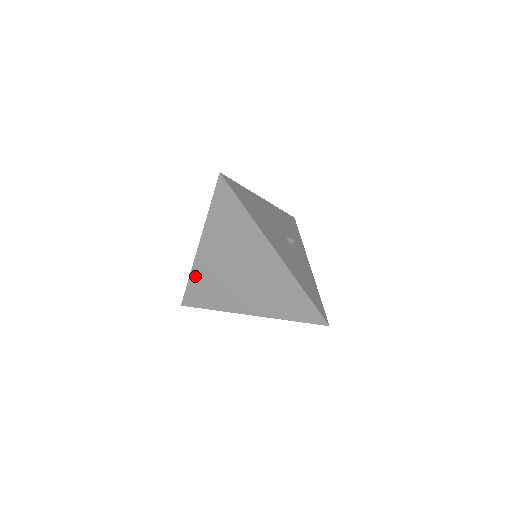
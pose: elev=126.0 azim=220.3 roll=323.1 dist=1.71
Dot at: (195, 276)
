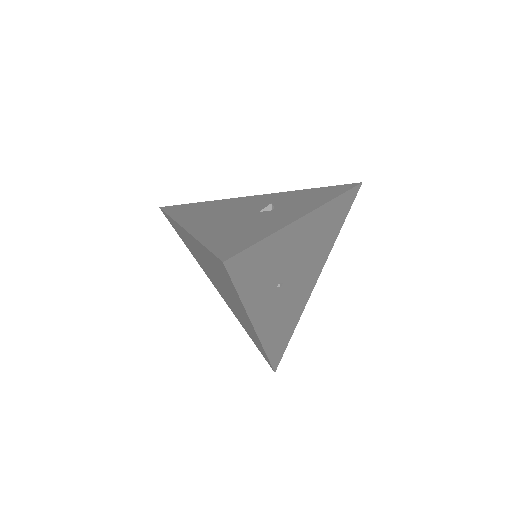
Dot at: (241, 324)
